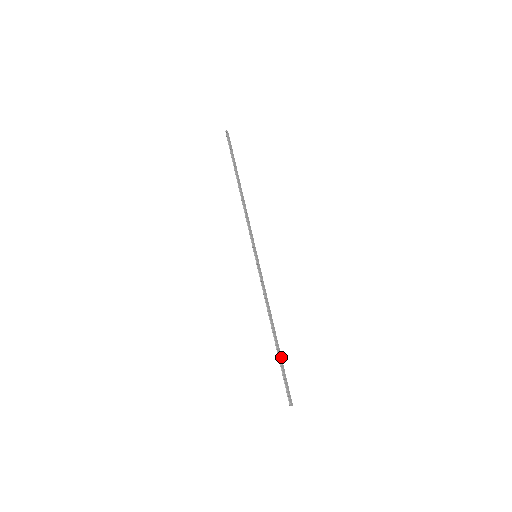
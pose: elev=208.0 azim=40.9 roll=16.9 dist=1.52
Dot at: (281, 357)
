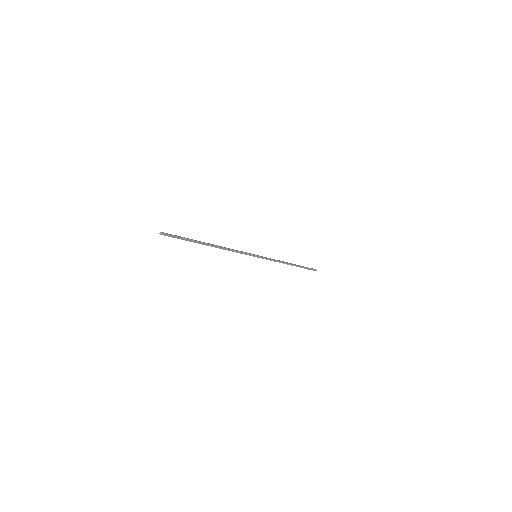
Dot at: (196, 241)
